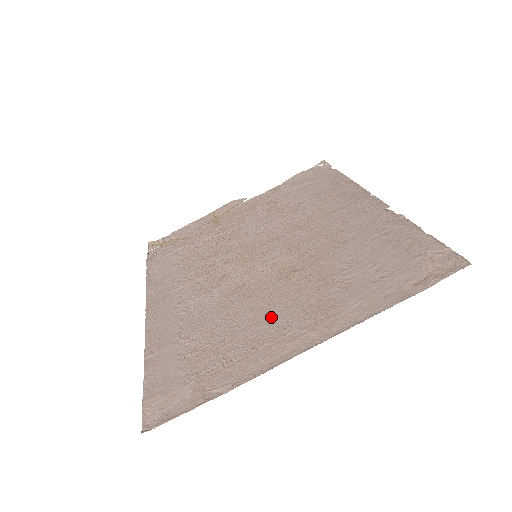
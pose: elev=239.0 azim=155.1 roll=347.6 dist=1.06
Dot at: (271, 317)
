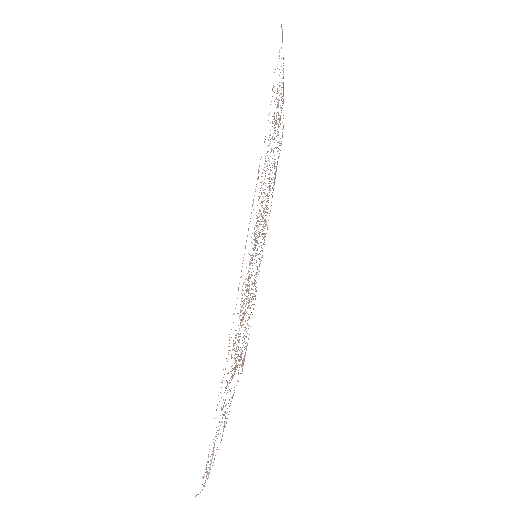
Dot at: occluded
